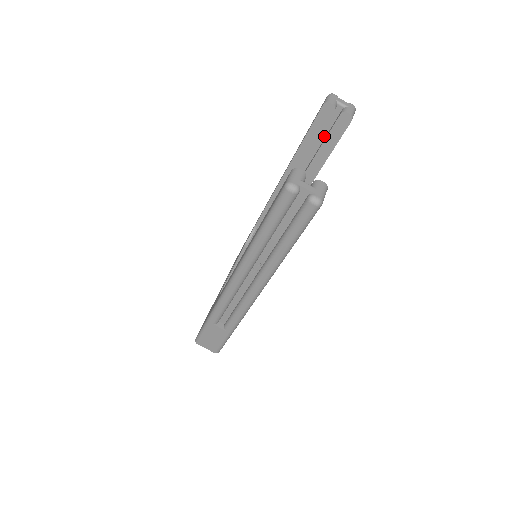
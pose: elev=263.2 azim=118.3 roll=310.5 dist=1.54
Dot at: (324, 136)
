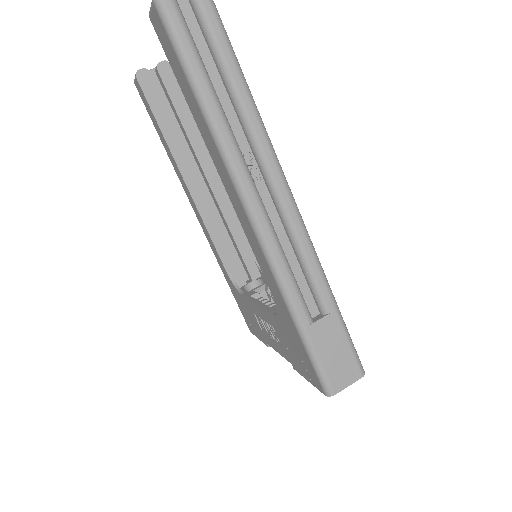
Dot at: (171, 112)
